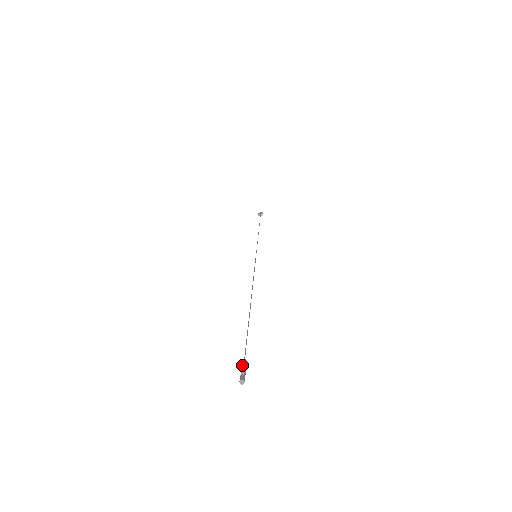
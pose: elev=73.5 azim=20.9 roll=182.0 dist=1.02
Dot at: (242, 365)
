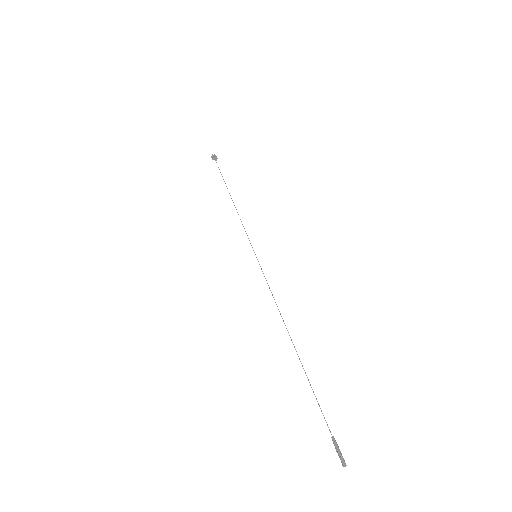
Dot at: (337, 445)
